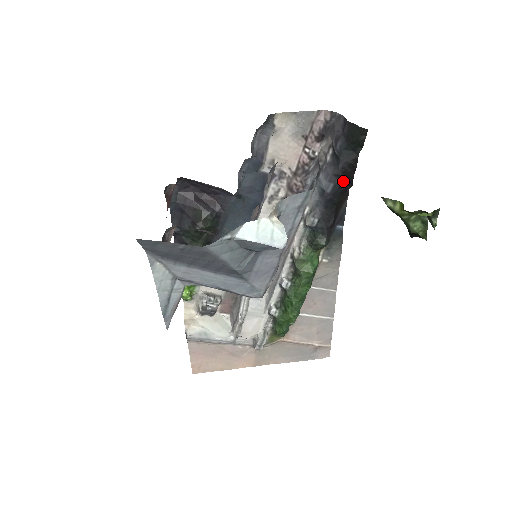
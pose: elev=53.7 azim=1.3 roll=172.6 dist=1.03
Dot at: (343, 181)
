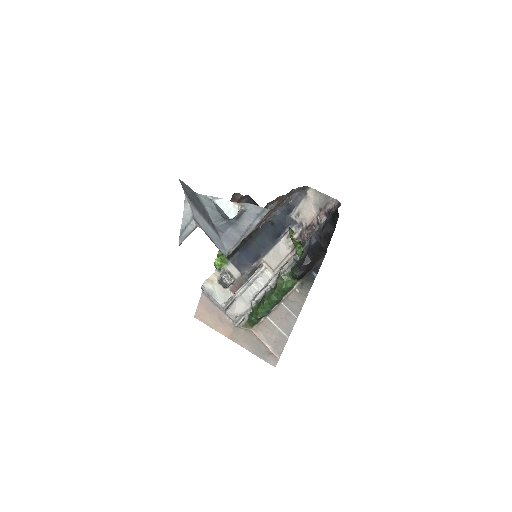
Dot at: (322, 242)
